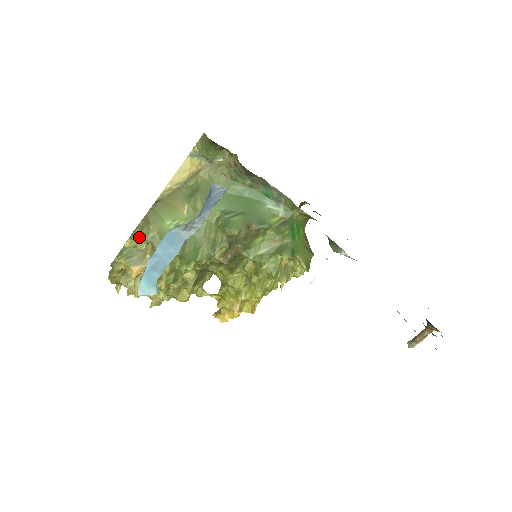
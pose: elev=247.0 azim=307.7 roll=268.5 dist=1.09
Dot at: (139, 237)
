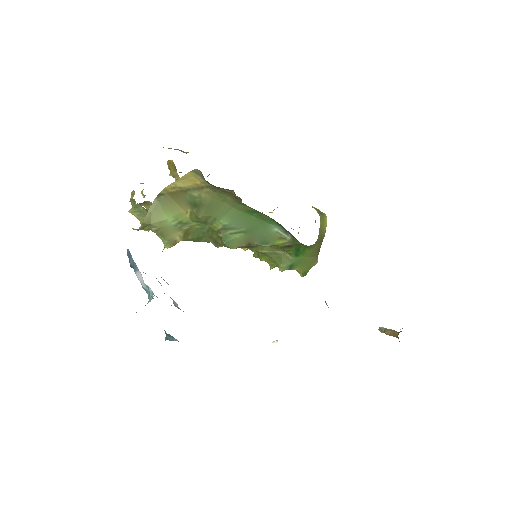
Dot at: (142, 228)
